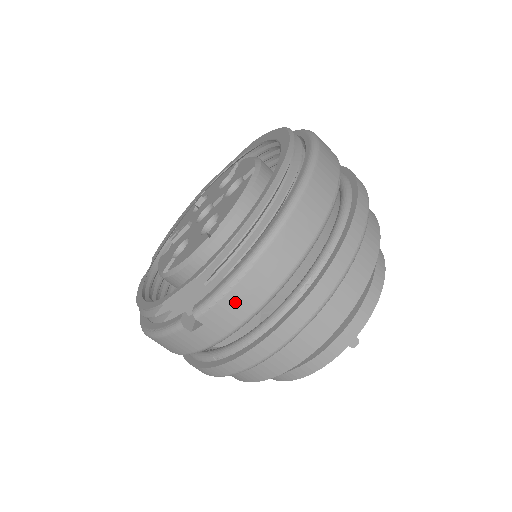
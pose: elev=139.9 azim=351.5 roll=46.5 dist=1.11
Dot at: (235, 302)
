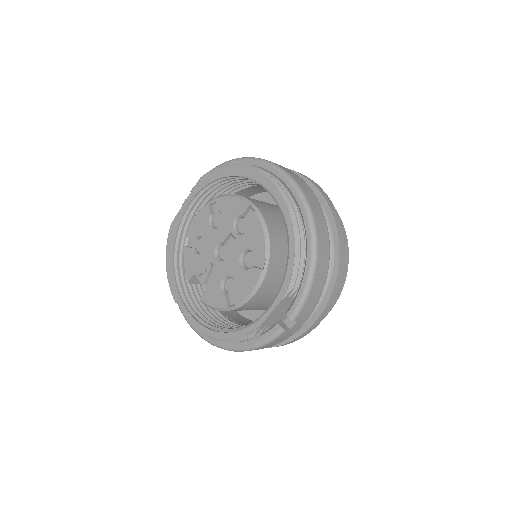
Dot at: (312, 297)
